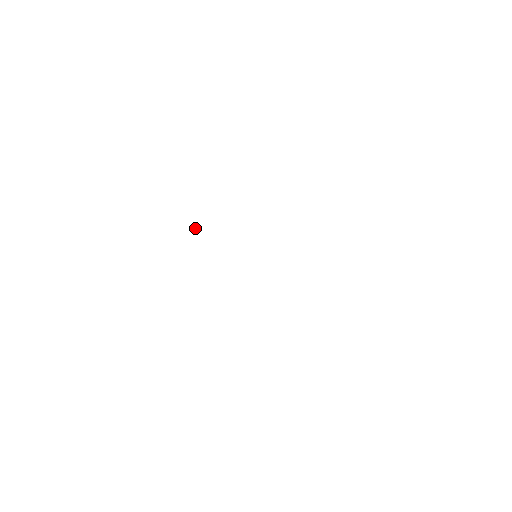
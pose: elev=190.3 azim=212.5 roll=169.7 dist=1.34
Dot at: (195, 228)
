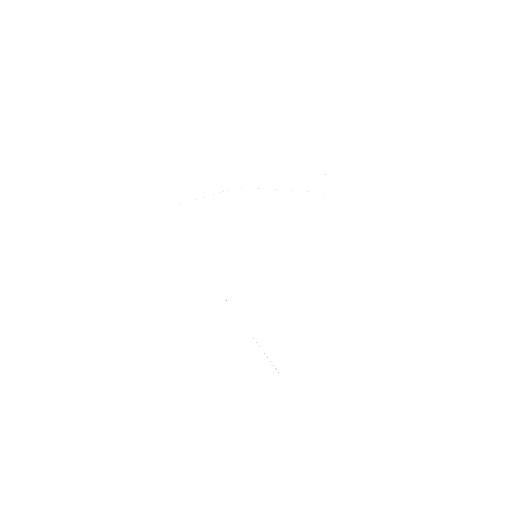
Dot at: occluded
